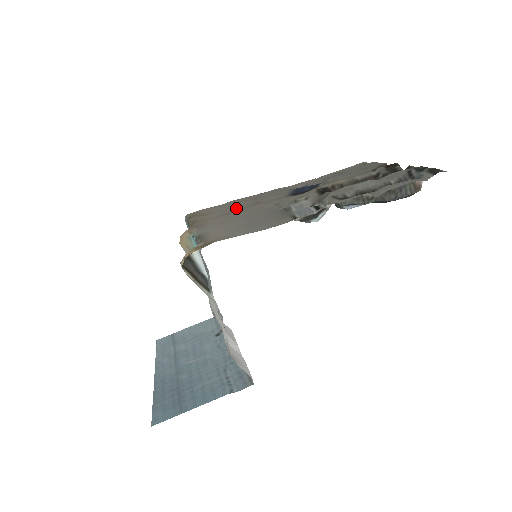
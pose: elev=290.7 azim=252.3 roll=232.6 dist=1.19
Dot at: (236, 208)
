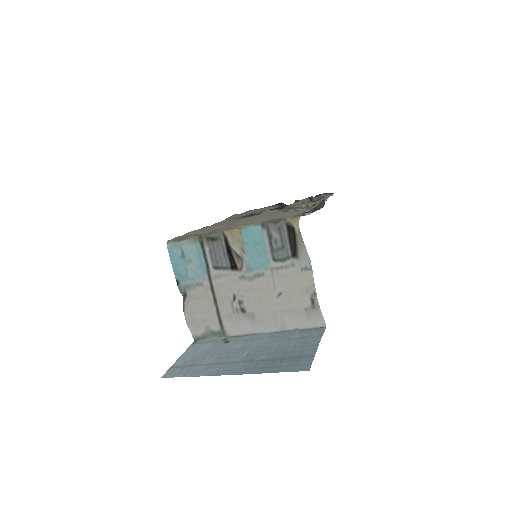
Dot at: (219, 227)
